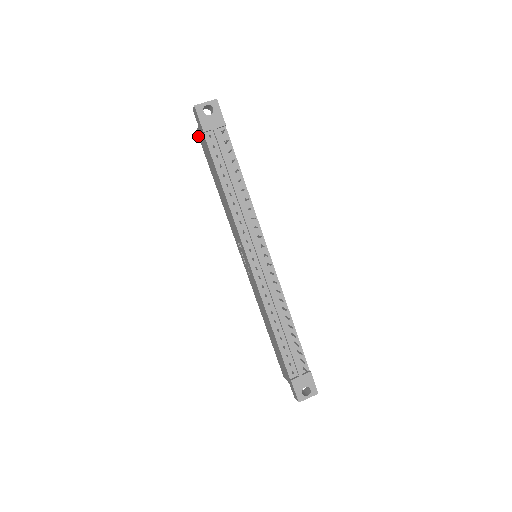
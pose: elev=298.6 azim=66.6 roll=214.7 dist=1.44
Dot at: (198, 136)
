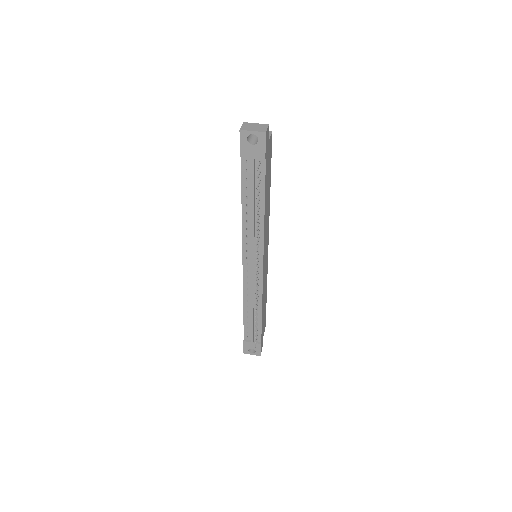
Dot at: occluded
